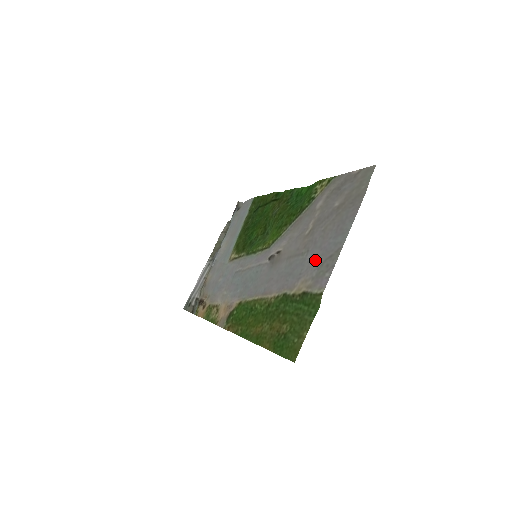
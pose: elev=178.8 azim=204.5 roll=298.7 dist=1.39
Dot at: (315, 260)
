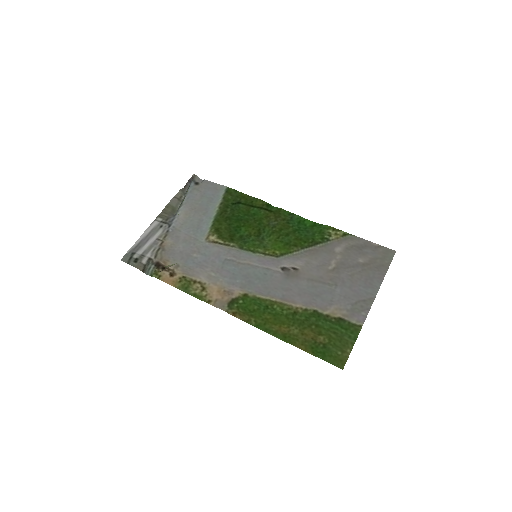
Dot at: (347, 296)
